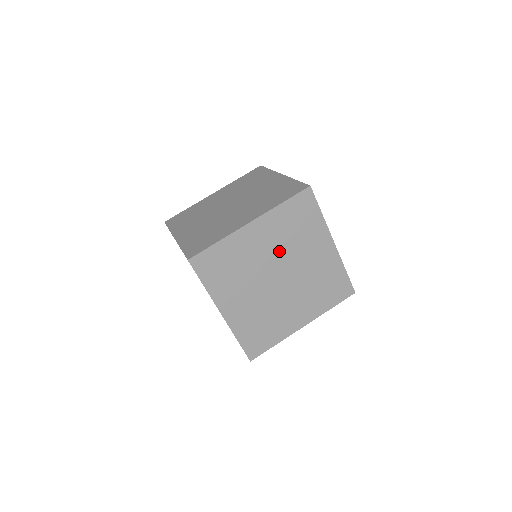
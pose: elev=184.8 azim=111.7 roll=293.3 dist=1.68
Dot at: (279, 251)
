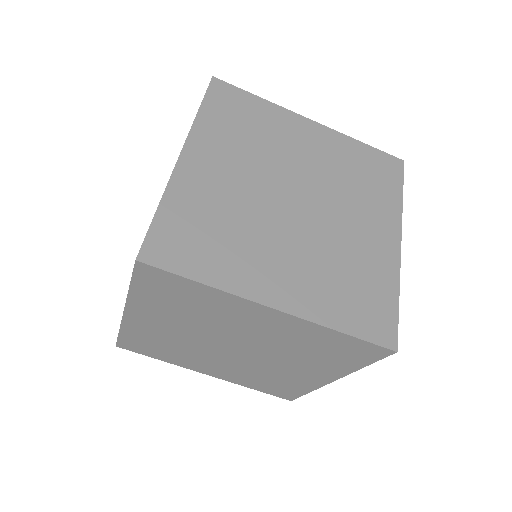
Dot at: (197, 328)
